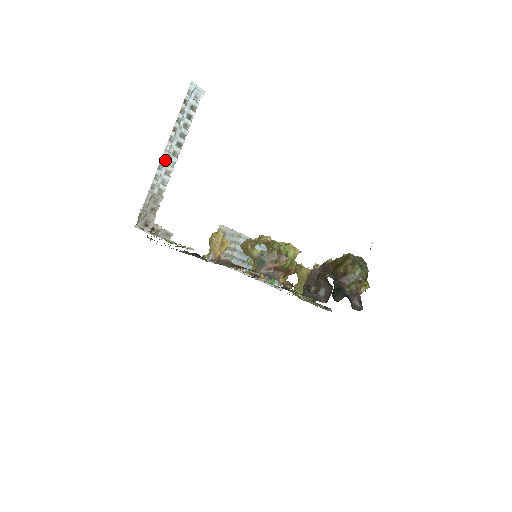
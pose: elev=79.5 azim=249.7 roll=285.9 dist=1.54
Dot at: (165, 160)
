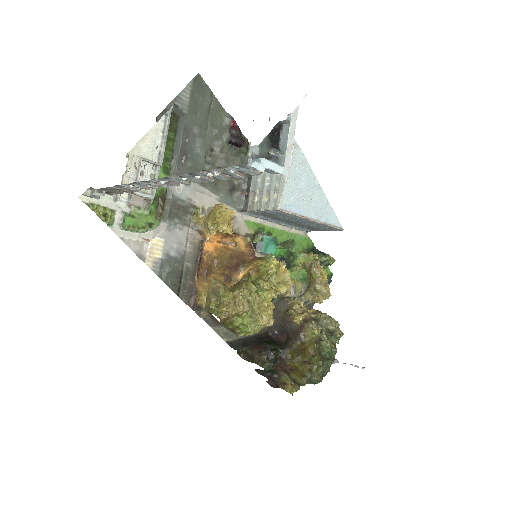
Dot at: (150, 181)
